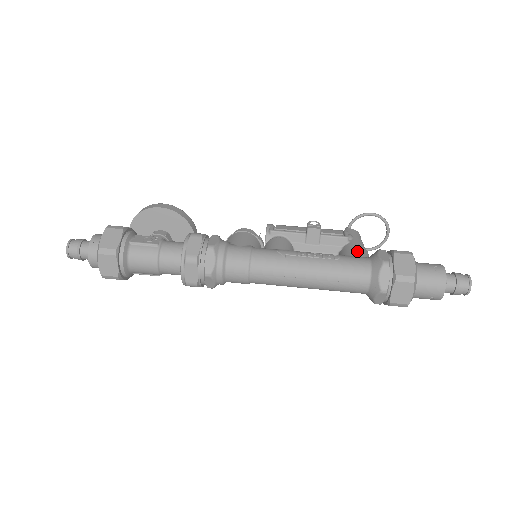
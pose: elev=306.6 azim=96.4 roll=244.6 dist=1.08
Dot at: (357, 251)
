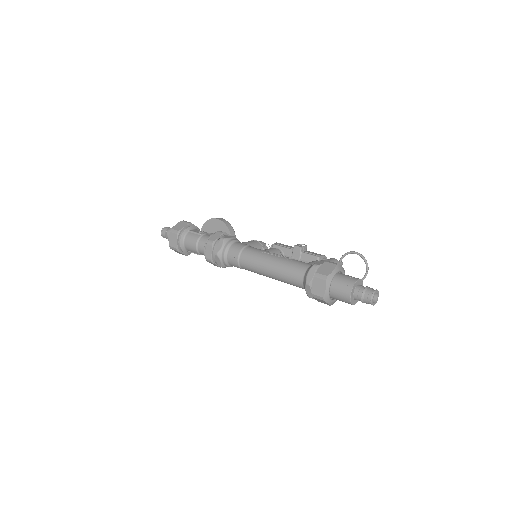
Dot at: (313, 262)
